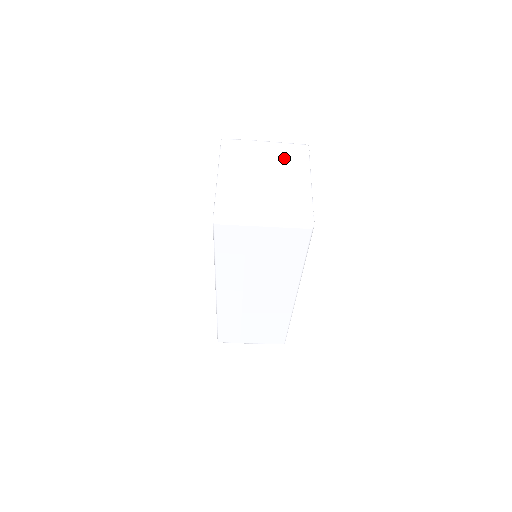
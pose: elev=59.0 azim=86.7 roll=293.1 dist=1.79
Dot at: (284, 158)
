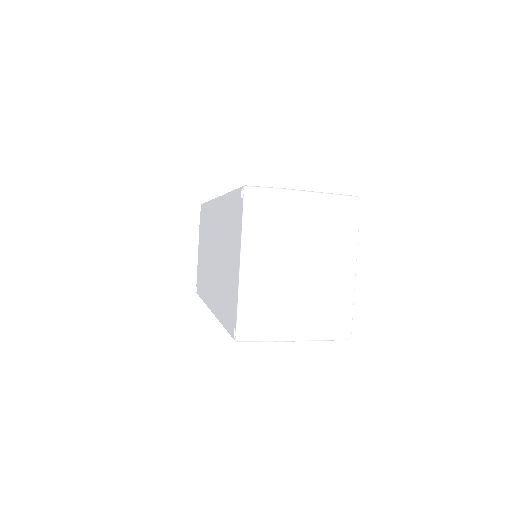
Dot at: (327, 229)
